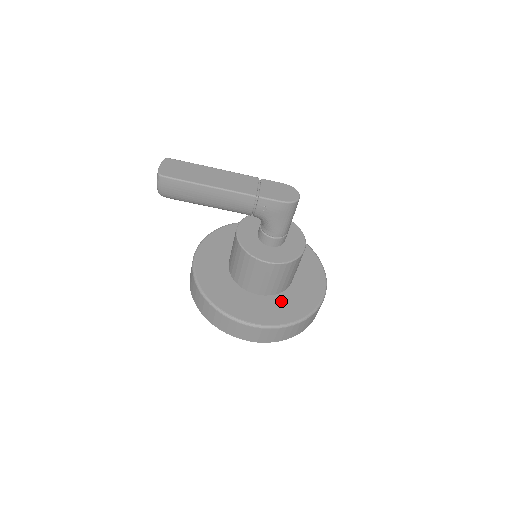
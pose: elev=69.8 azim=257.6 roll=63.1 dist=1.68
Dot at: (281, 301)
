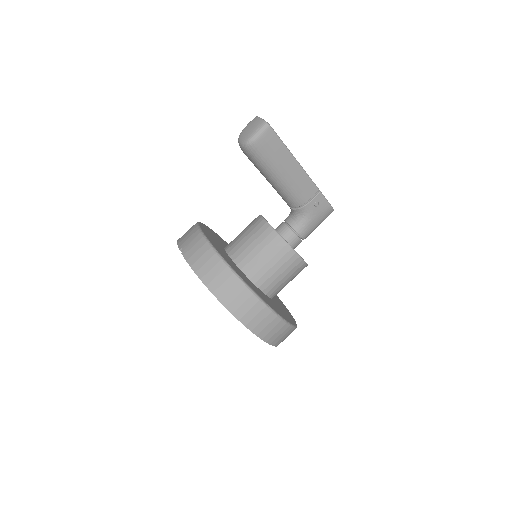
Dot at: (277, 305)
